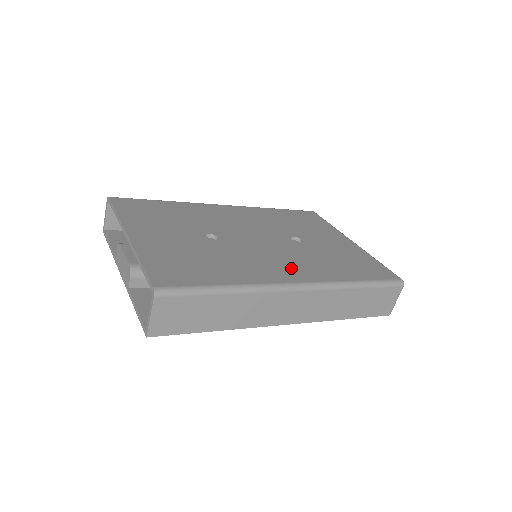
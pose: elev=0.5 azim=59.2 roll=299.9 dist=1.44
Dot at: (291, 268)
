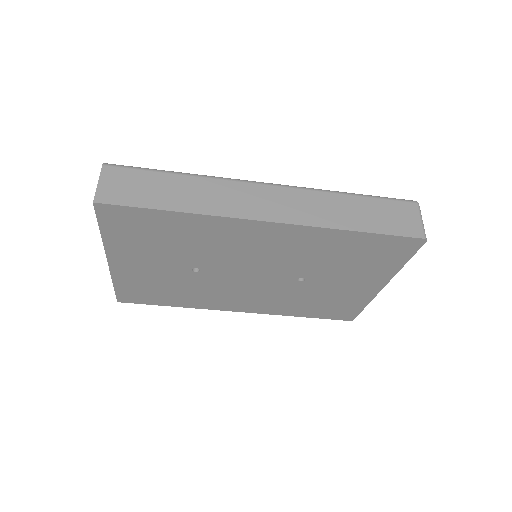
Dot at: occluded
